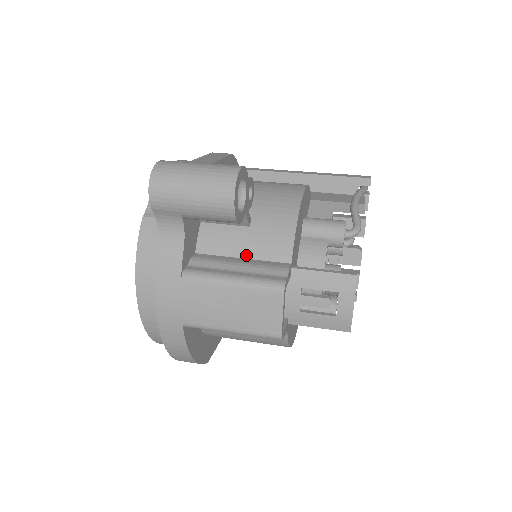
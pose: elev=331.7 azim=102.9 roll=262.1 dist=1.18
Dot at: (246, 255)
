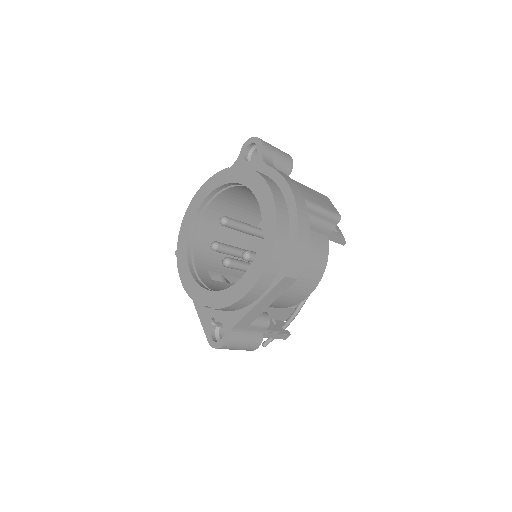
Dot at: occluded
